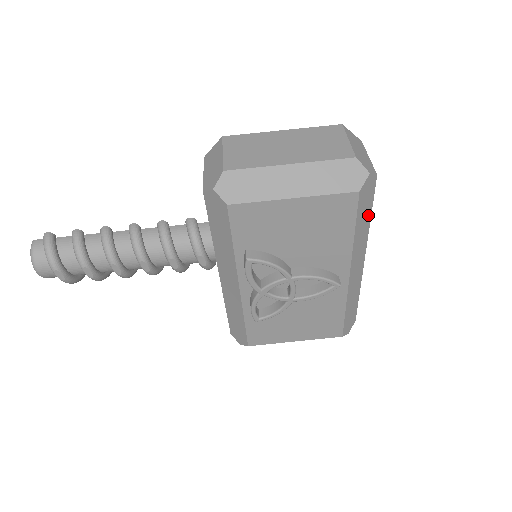
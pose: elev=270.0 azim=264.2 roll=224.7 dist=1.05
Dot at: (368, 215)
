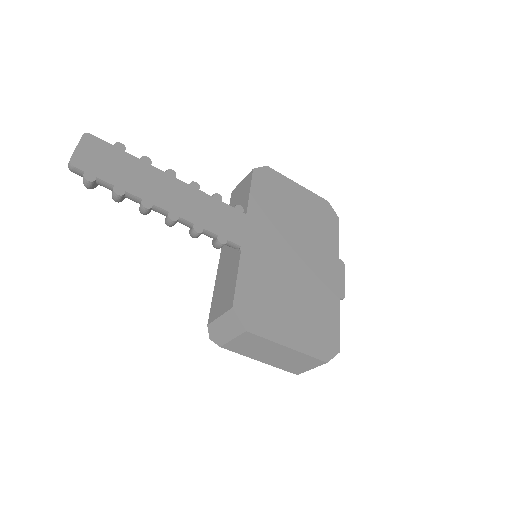
Dot at: occluded
